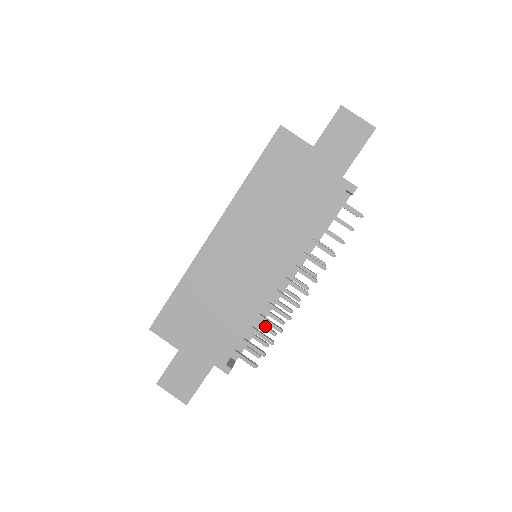
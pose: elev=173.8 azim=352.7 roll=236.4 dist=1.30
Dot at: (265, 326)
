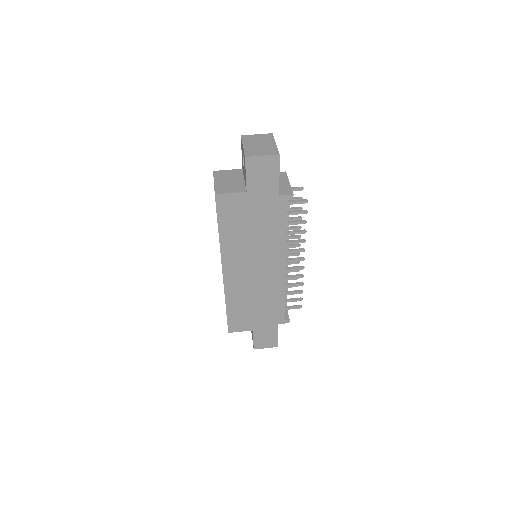
Dot at: (289, 279)
